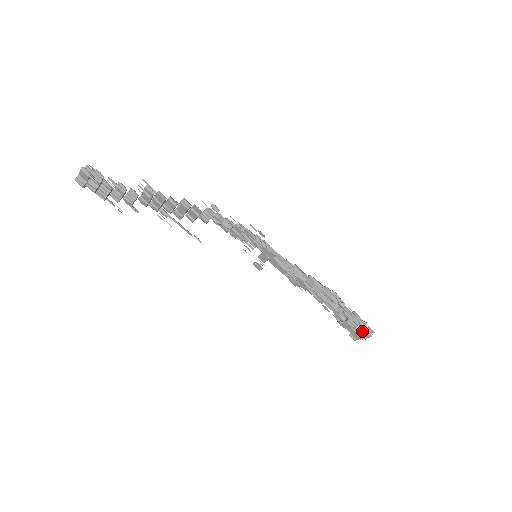
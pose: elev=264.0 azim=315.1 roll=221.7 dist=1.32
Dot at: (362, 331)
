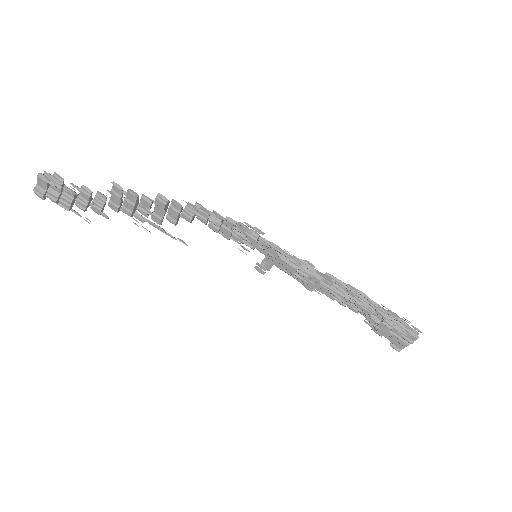
Dot at: (405, 333)
